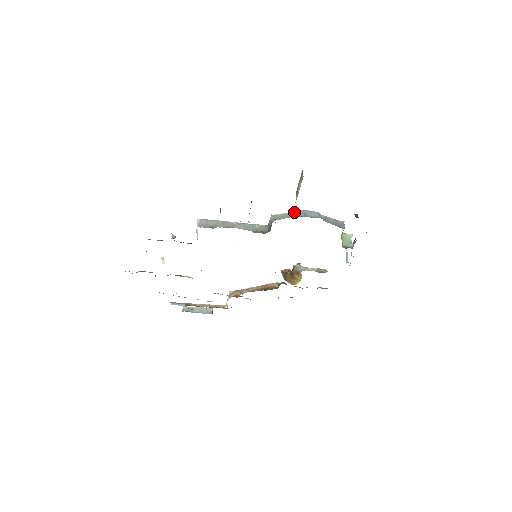
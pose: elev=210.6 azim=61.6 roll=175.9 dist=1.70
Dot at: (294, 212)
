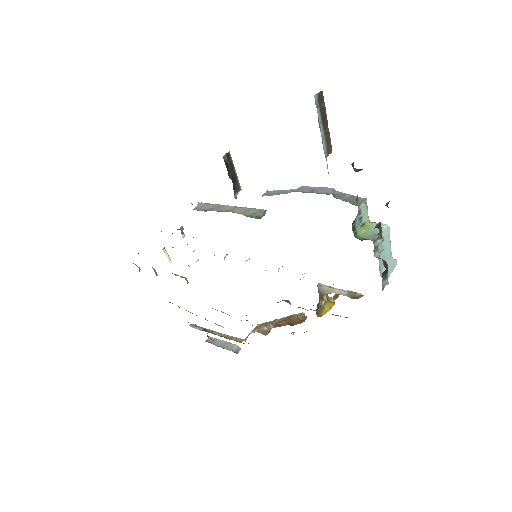
Dot at: (300, 188)
